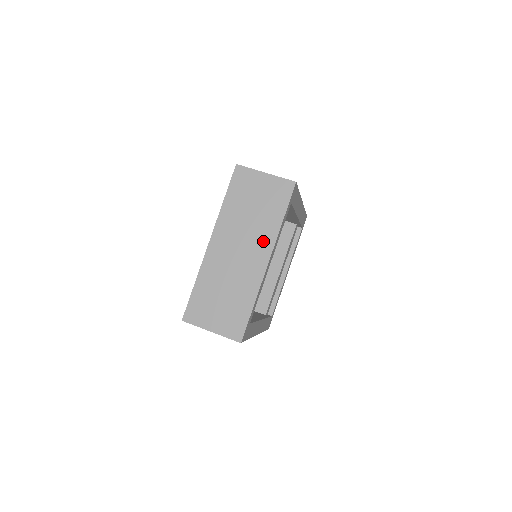
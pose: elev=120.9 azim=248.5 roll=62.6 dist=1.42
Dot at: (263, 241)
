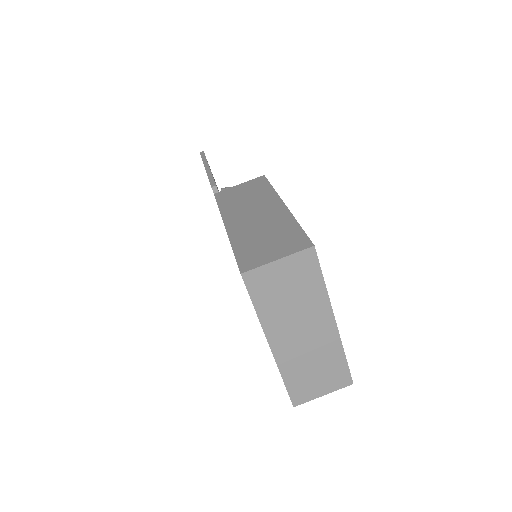
Dot at: (319, 312)
